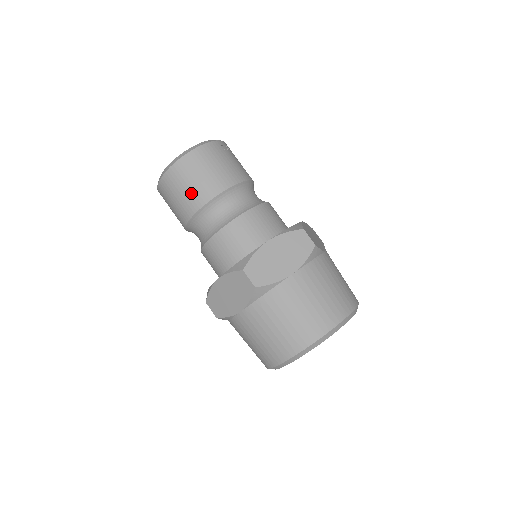
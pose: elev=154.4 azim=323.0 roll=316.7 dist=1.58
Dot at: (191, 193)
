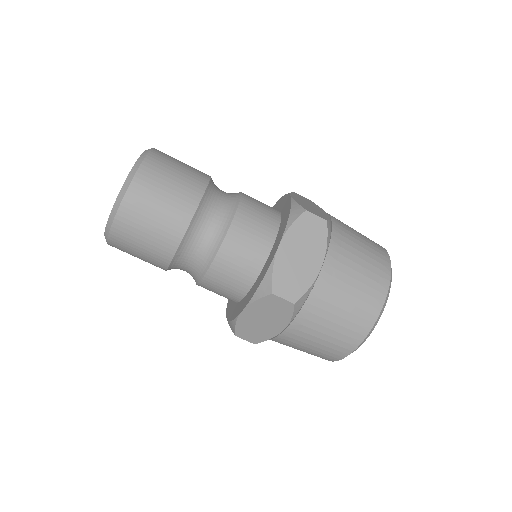
Dot at: (183, 182)
